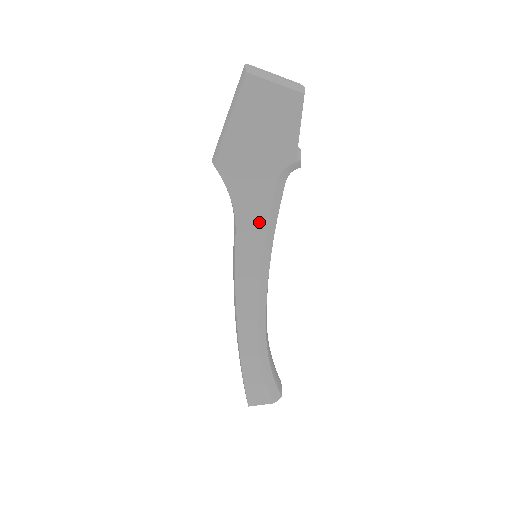
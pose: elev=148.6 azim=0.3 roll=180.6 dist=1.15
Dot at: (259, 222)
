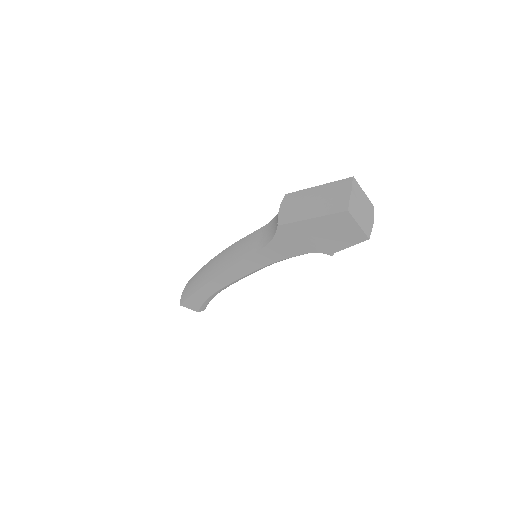
Dot at: (277, 257)
